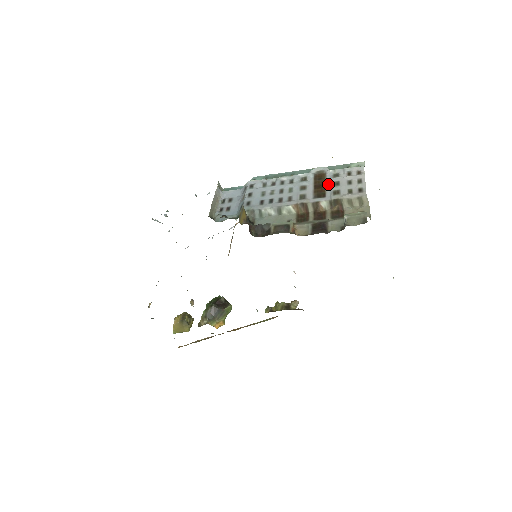
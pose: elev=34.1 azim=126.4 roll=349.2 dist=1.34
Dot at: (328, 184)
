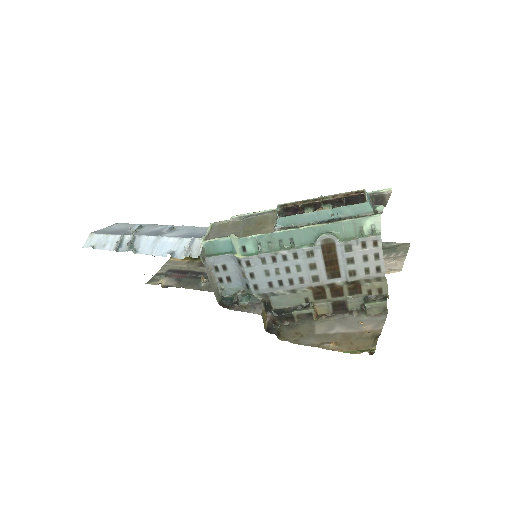
Dot at: (341, 261)
